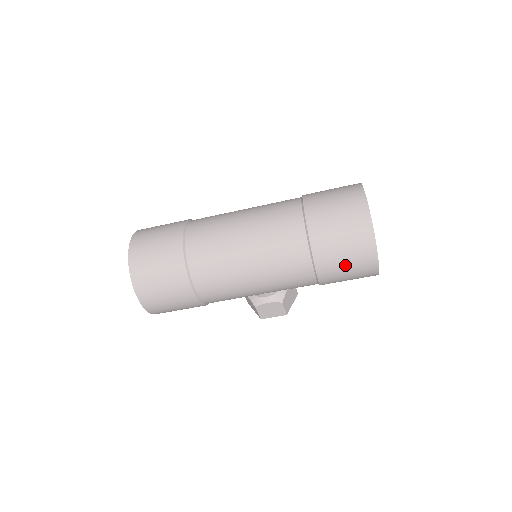
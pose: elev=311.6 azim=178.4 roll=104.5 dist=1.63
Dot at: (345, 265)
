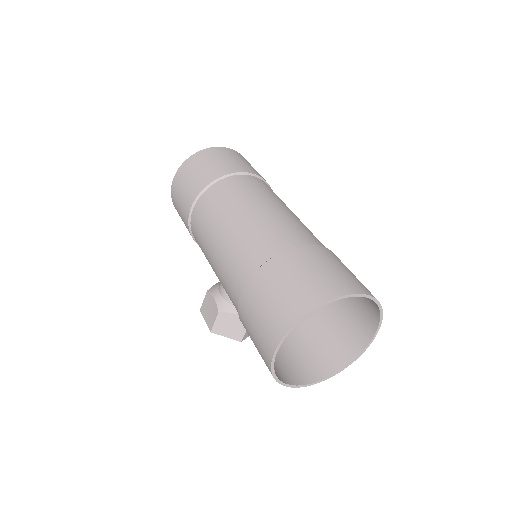
Dot at: (261, 309)
